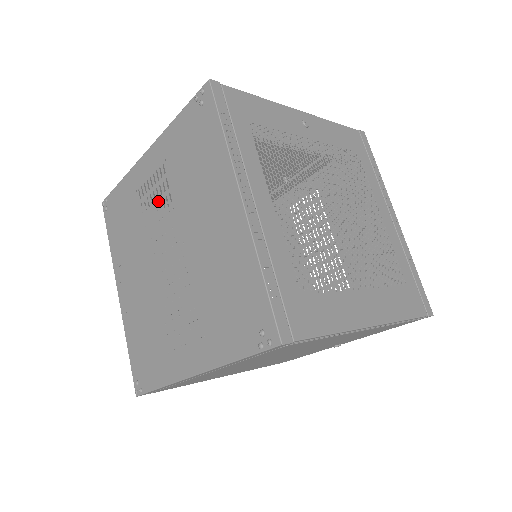
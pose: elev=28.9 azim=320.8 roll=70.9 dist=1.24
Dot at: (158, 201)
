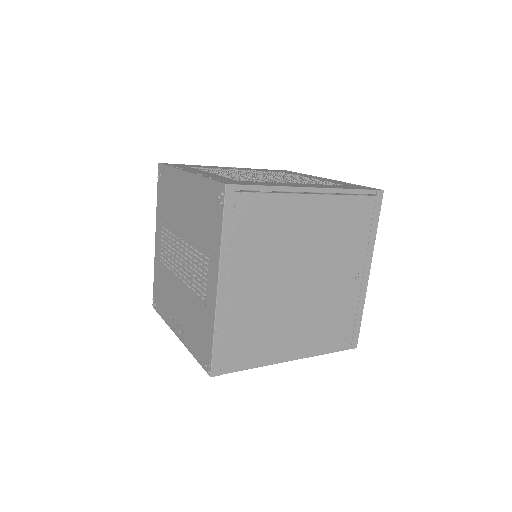
Dot at: (167, 246)
